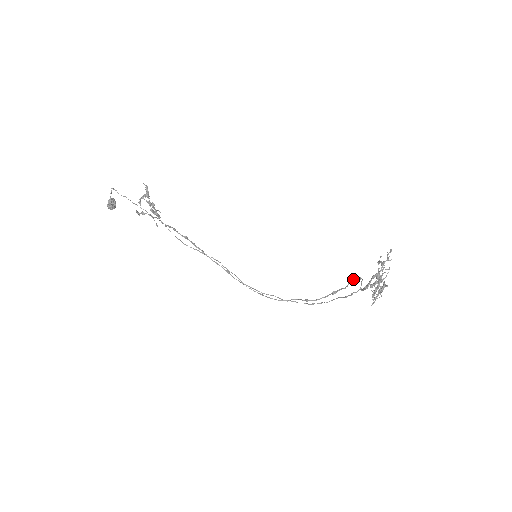
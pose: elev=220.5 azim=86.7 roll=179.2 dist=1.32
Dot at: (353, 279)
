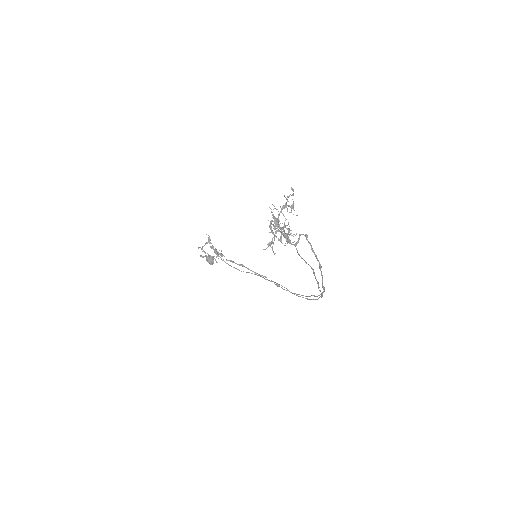
Dot at: (307, 240)
